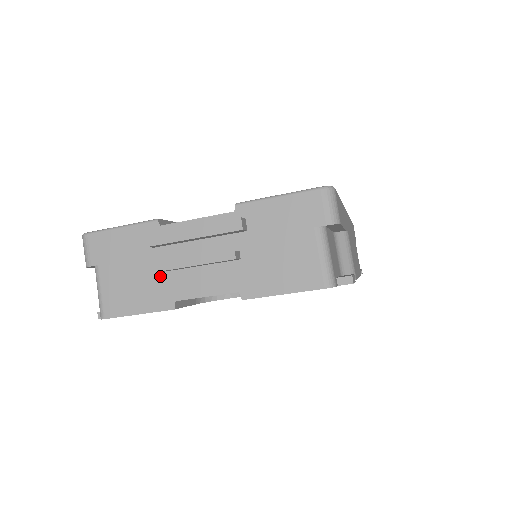
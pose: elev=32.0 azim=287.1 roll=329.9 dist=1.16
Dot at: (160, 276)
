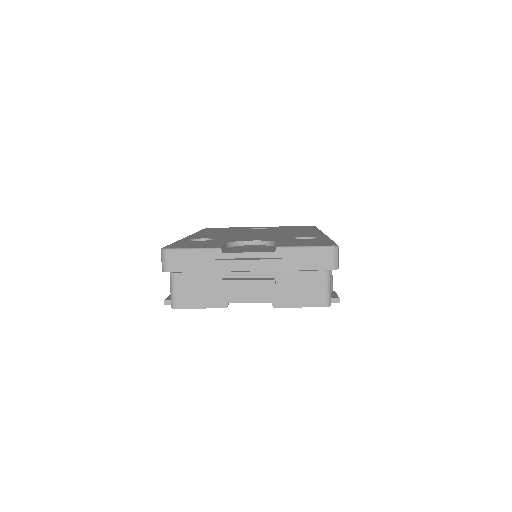
Dot at: (219, 286)
